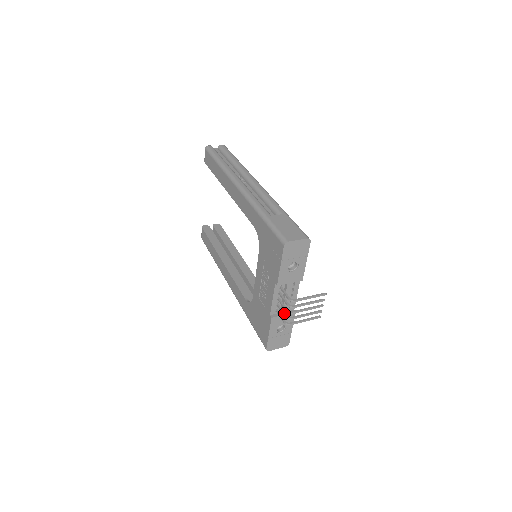
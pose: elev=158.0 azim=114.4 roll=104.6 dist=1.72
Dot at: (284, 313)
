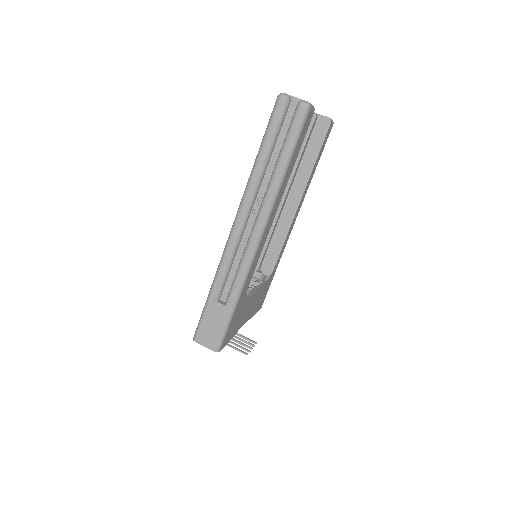
Dot at: occluded
